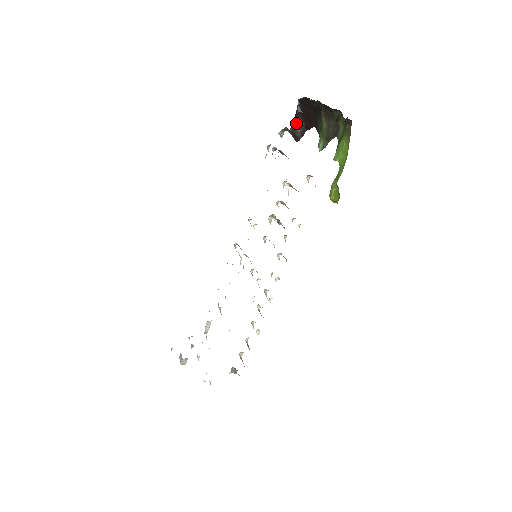
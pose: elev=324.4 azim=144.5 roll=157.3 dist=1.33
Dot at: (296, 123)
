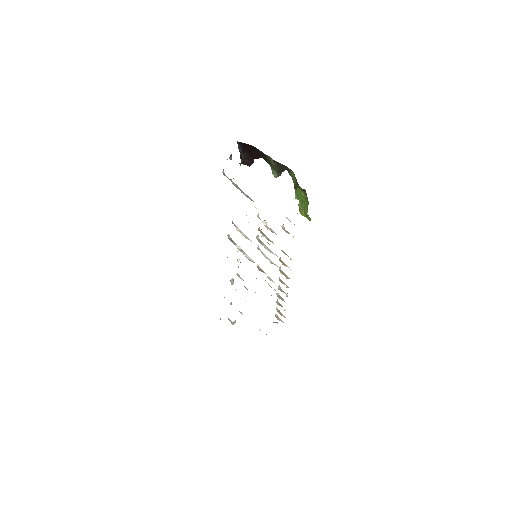
Dot at: (243, 158)
